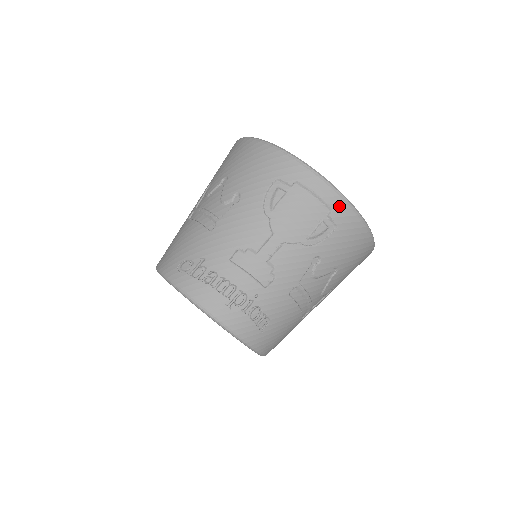
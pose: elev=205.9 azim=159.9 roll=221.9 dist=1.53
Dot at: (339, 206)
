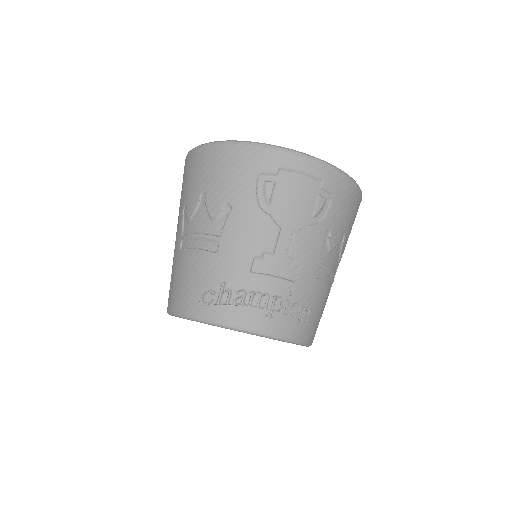
Dot at: (328, 174)
